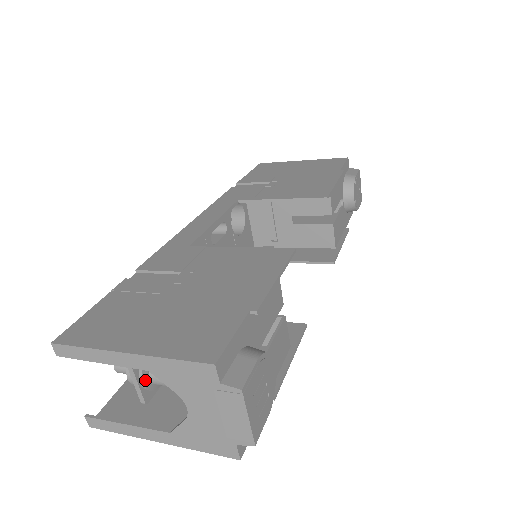
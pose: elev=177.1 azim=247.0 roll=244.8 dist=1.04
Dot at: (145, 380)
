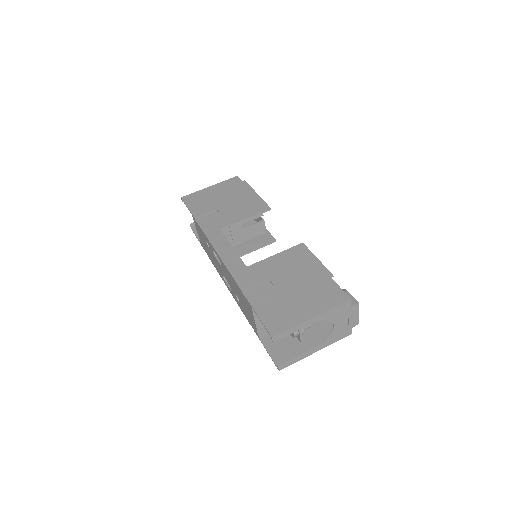
Dot at: (303, 330)
